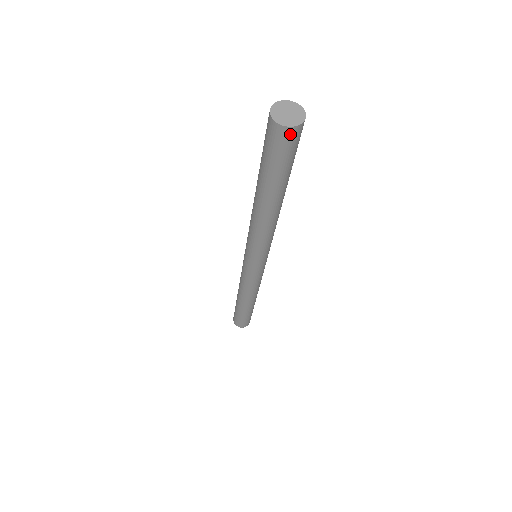
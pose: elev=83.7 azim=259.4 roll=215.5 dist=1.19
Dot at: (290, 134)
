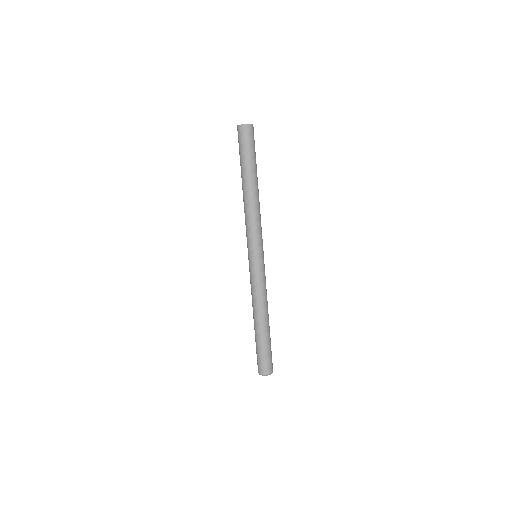
Dot at: (249, 129)
